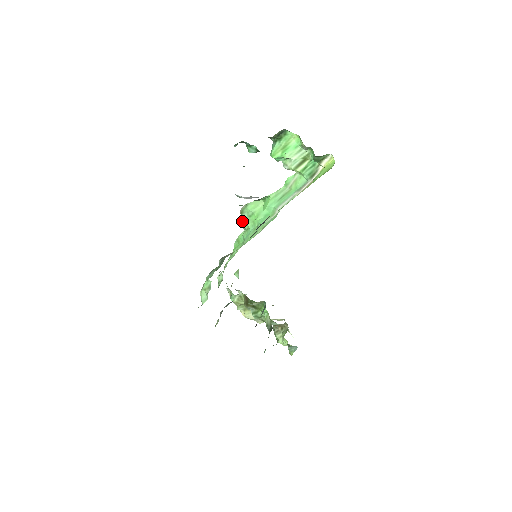
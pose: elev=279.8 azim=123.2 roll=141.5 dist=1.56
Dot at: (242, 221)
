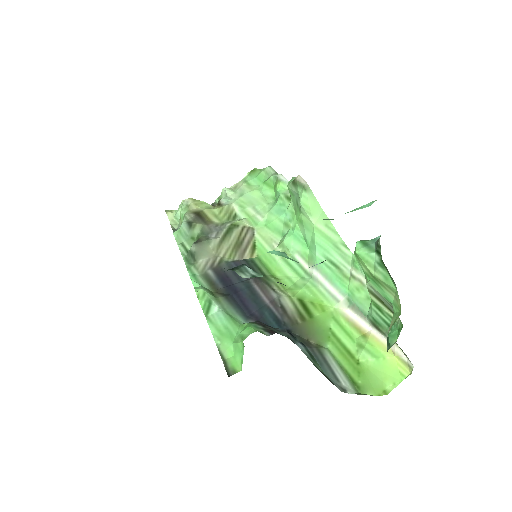
Dot at: (289, 188)
